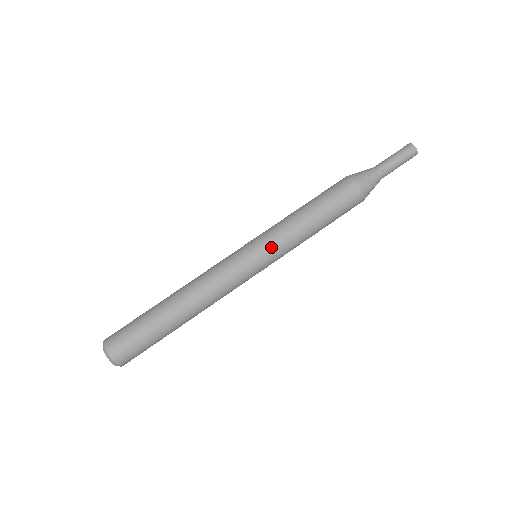
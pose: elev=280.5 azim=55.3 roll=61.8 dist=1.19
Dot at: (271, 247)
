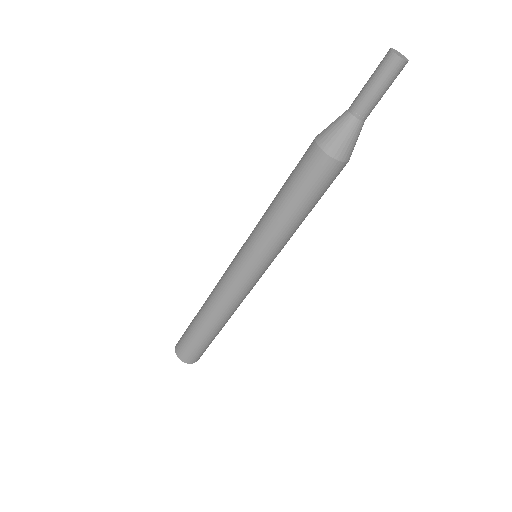
Dot at: (273, 258)
